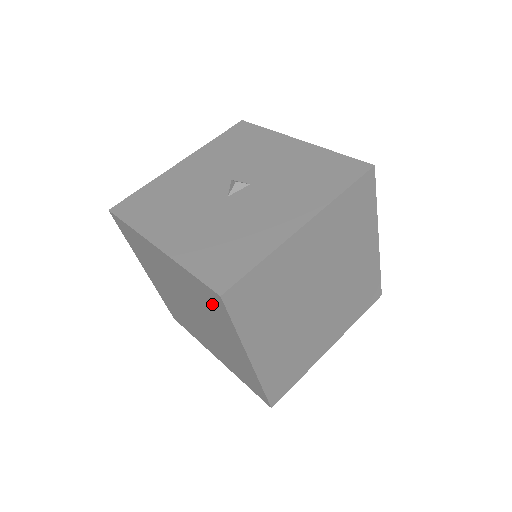
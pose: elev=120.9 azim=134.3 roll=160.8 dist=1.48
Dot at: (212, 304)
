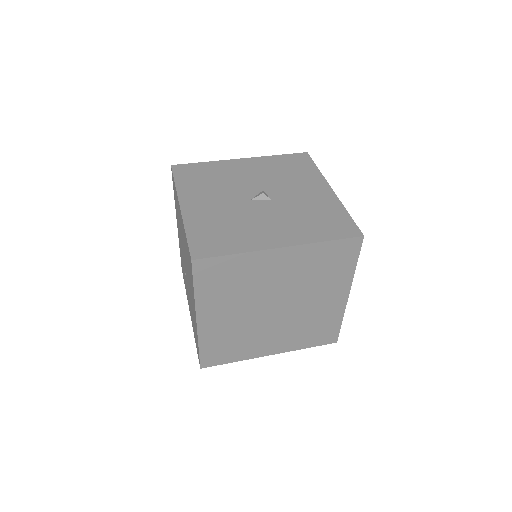
Dot at: occluded
